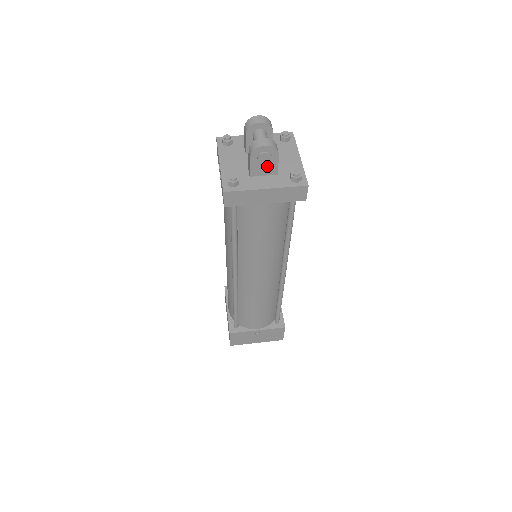
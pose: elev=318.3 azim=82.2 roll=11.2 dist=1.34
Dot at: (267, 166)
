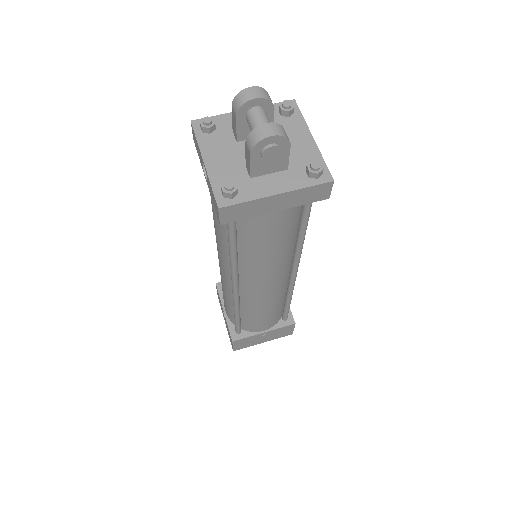
Dot at: (274, 161)
